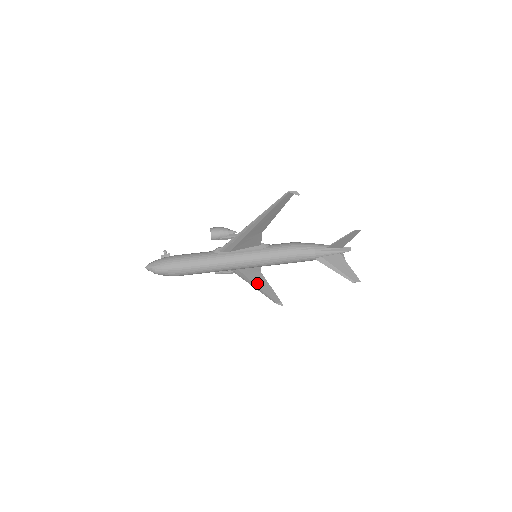
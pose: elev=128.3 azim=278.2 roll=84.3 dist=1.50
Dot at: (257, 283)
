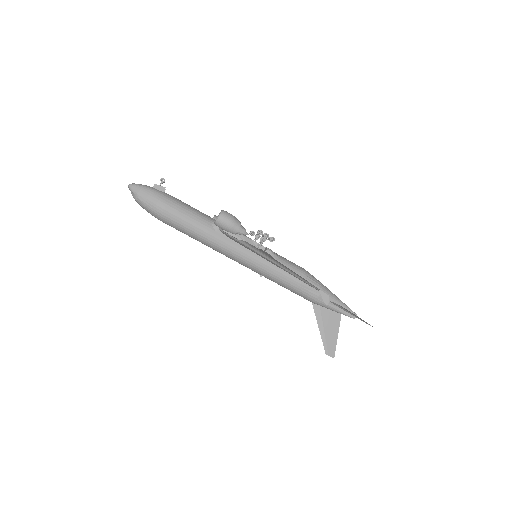
Dot at: occluded
